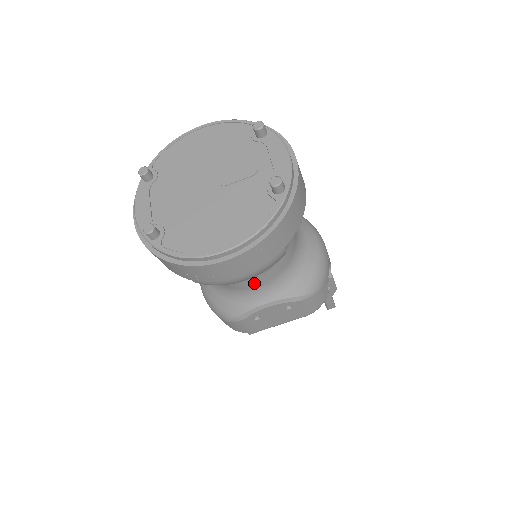
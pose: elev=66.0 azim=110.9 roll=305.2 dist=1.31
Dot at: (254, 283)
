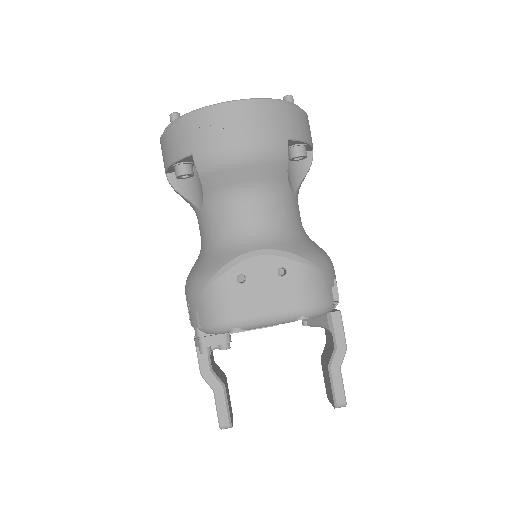
Dot at: (249, 216)
